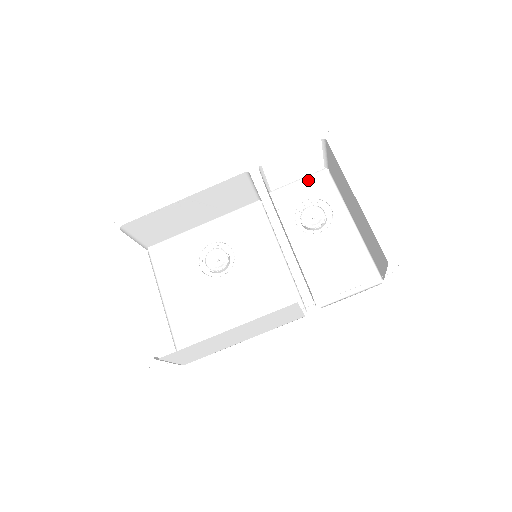
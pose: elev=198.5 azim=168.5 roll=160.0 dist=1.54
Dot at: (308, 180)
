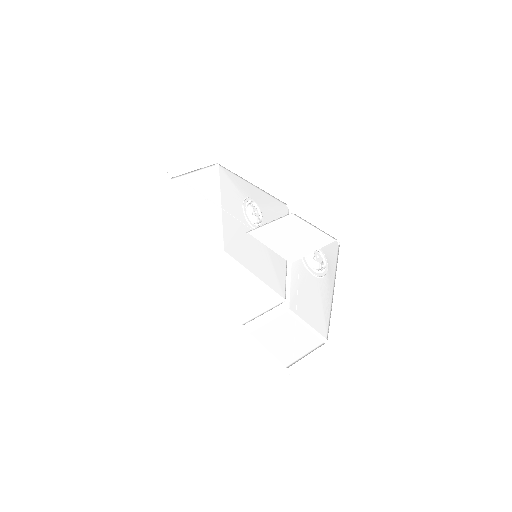
Dot at: occluded
